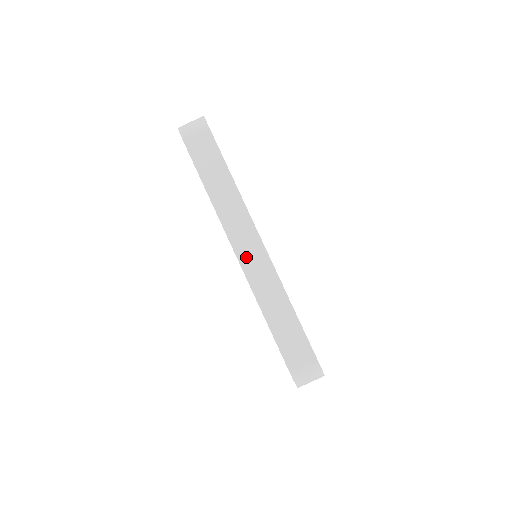
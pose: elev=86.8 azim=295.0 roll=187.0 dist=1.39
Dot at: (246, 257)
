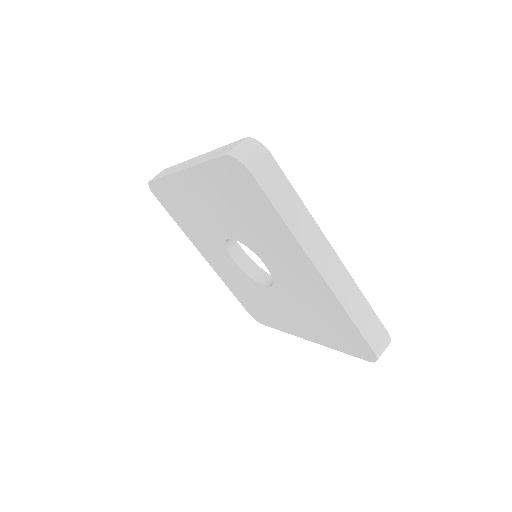
Dot at: (327, 271)
